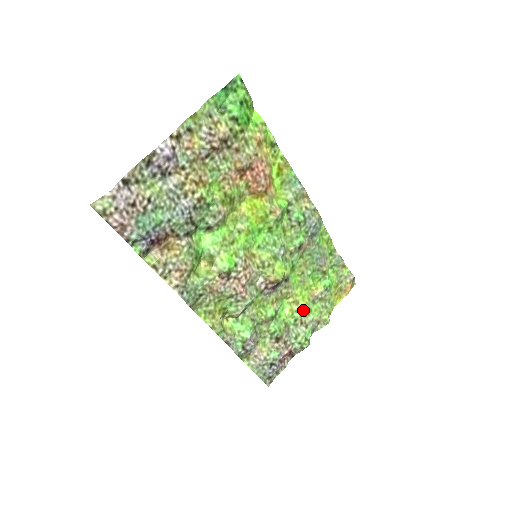
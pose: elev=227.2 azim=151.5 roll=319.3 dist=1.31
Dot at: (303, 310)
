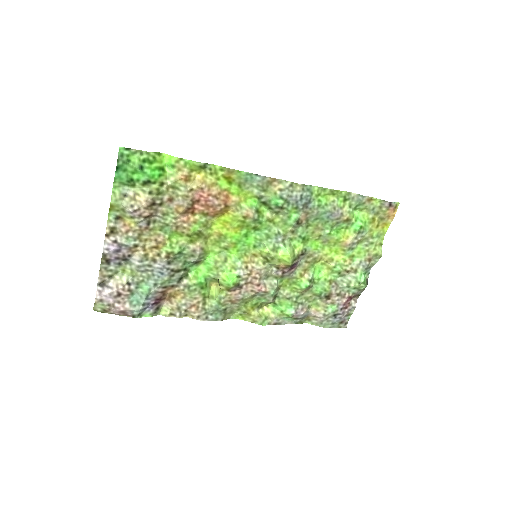
Dot at: (343, 261)
